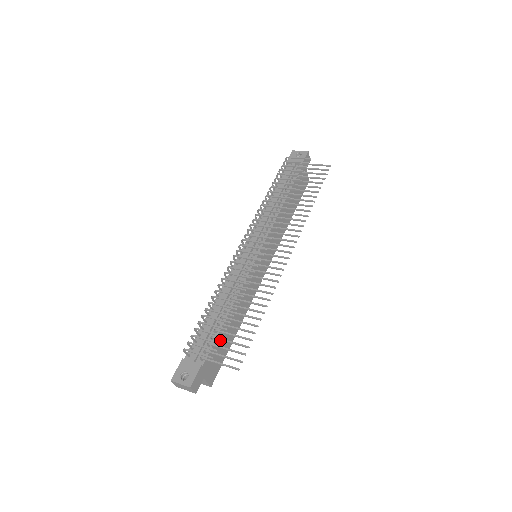
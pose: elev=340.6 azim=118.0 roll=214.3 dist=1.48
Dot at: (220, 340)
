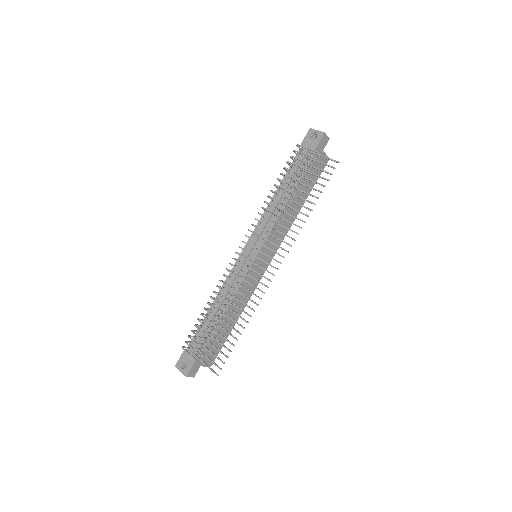
Dot at: (215, 337)
